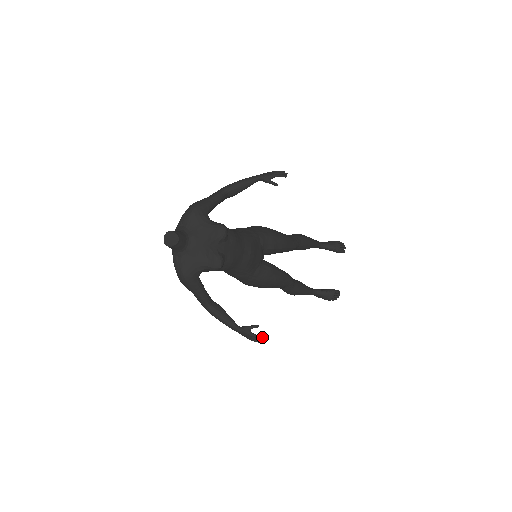
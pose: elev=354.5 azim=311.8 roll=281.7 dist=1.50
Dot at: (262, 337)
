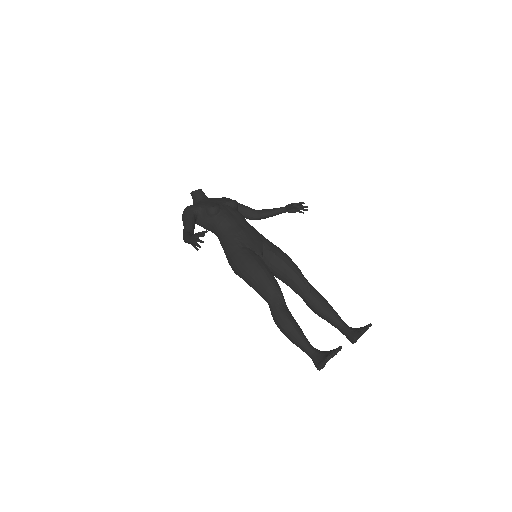
Dot at: (203, 234)
